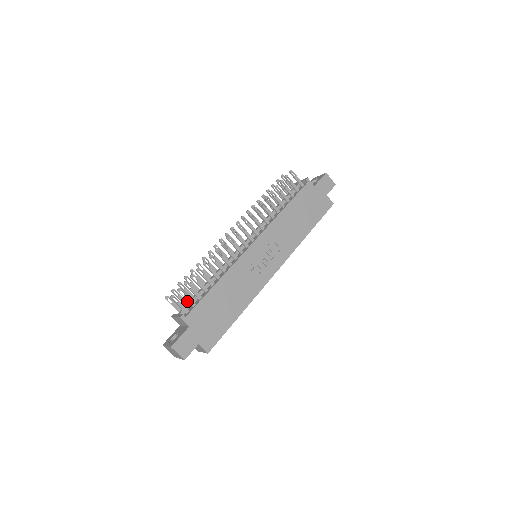
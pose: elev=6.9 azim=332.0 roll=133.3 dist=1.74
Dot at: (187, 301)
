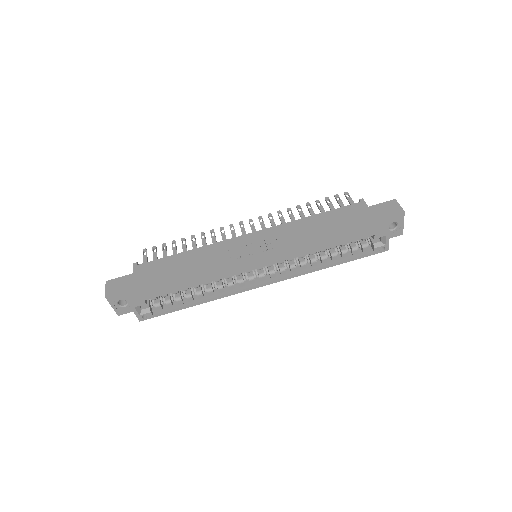
Dot at: (154, 259)
